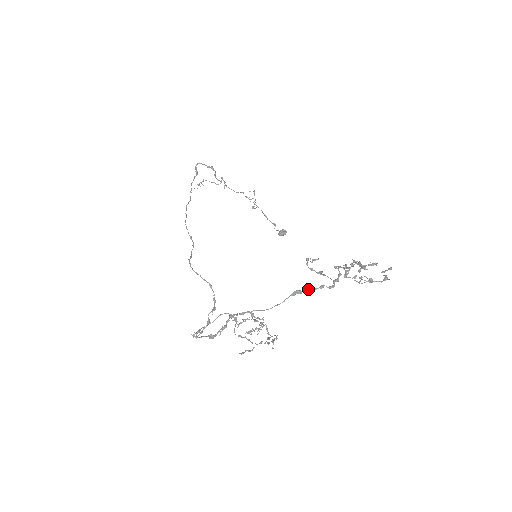
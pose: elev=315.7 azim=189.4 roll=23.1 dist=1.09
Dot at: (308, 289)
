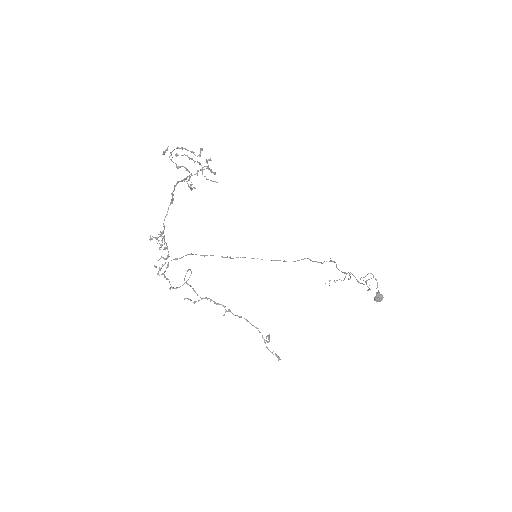
Dot at: (172, 193)
